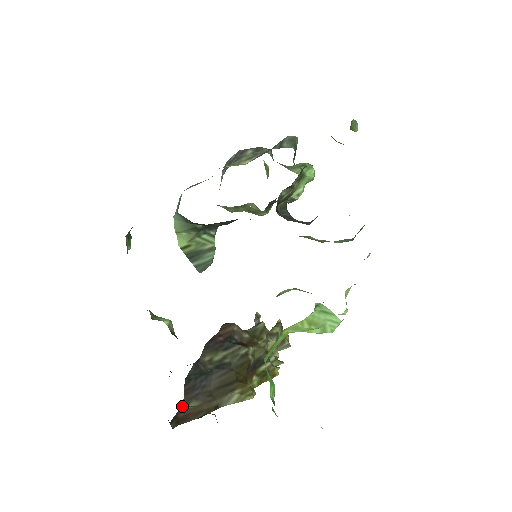
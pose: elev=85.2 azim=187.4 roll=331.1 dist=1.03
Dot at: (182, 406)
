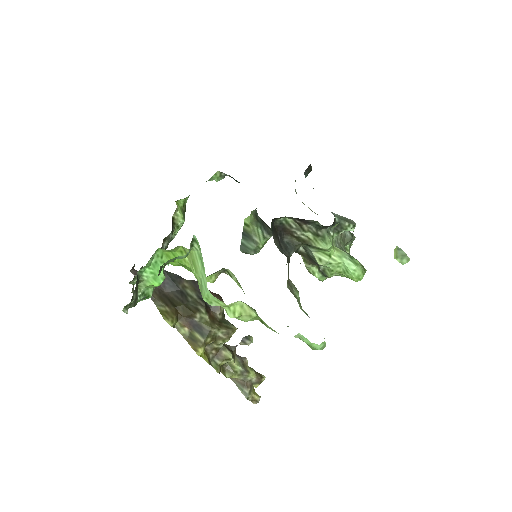
Dot at: occluded
